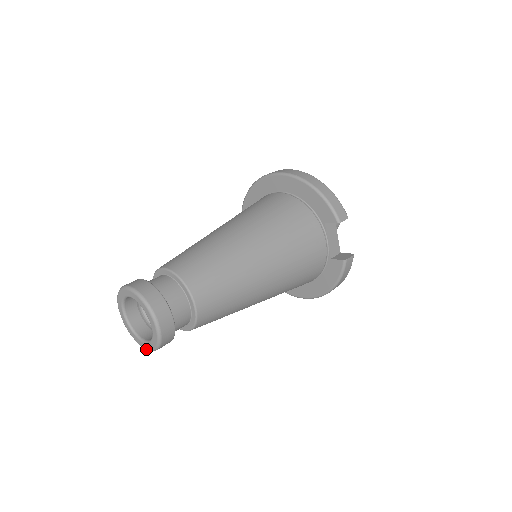
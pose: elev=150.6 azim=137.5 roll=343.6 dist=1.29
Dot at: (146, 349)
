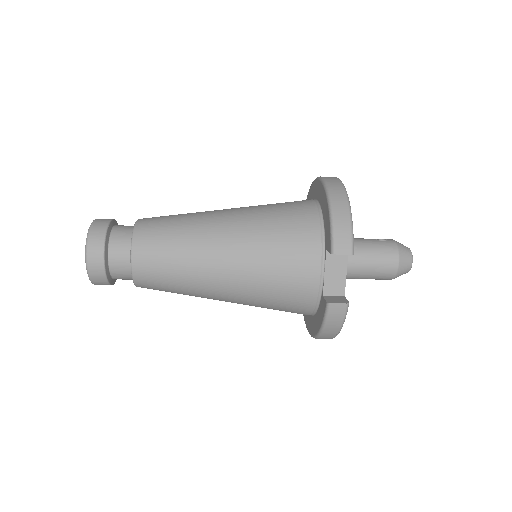
Dot at: occluded
